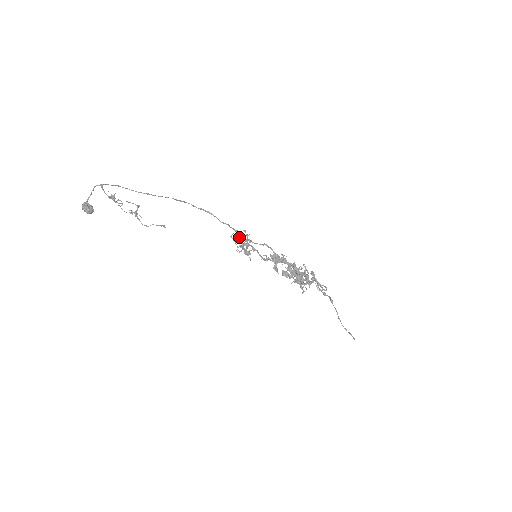
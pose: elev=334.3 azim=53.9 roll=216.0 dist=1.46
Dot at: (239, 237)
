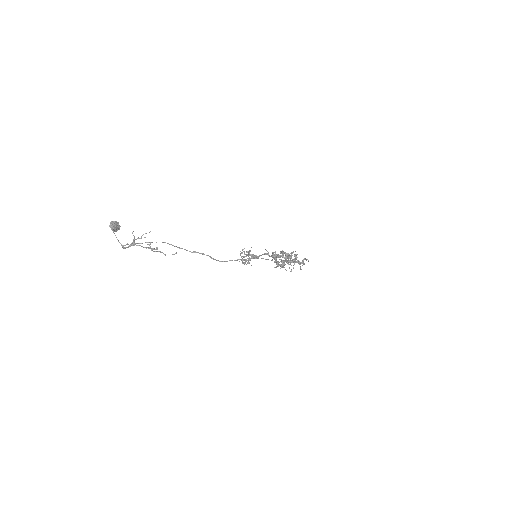
Dot at: occluded
